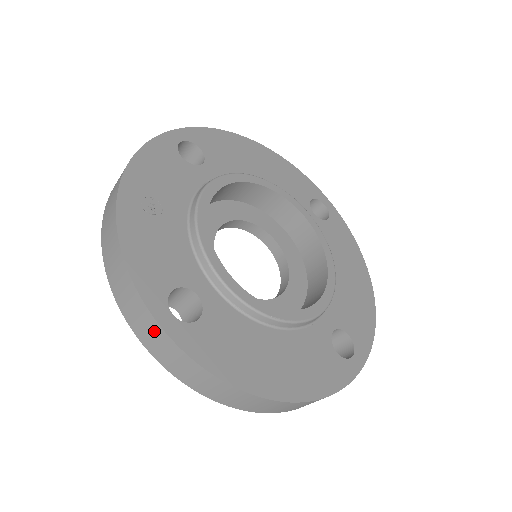
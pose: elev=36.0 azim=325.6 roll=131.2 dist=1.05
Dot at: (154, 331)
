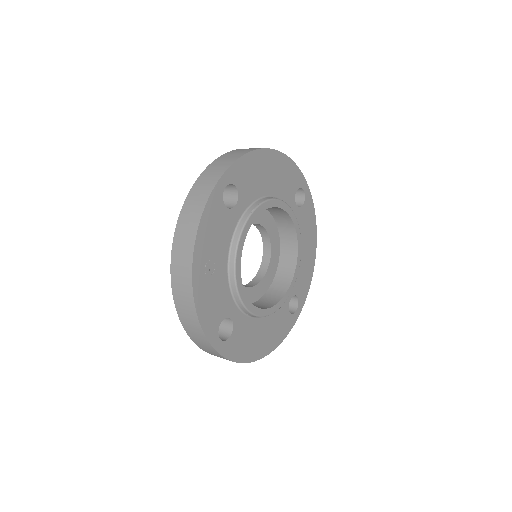
Dot at: (209, 348)
